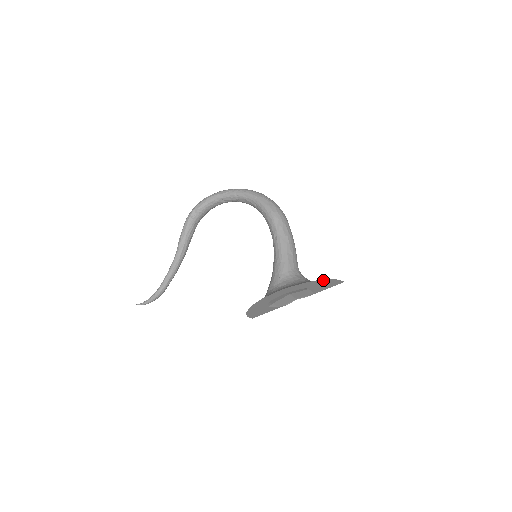
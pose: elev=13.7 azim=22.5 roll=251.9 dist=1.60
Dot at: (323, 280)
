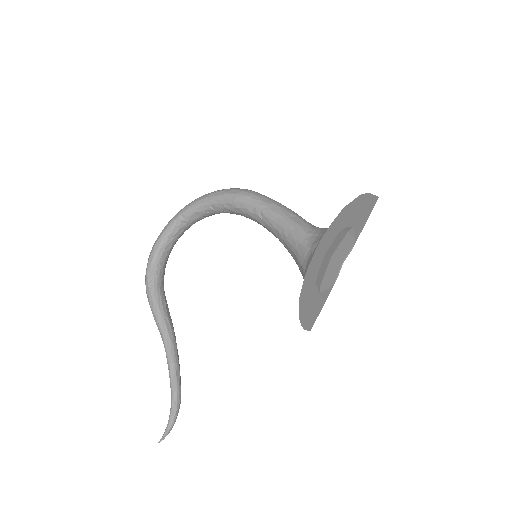
Dot at: (357, 199)
